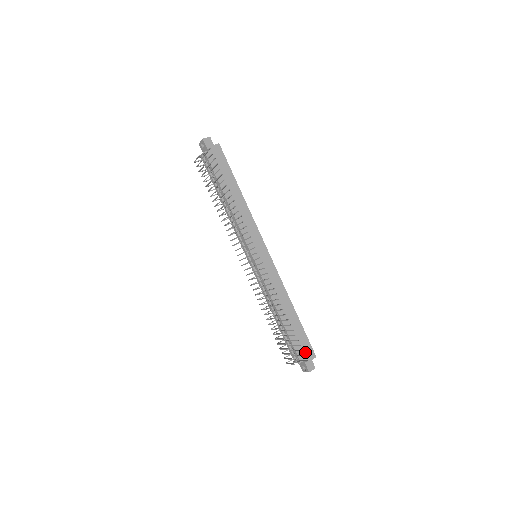
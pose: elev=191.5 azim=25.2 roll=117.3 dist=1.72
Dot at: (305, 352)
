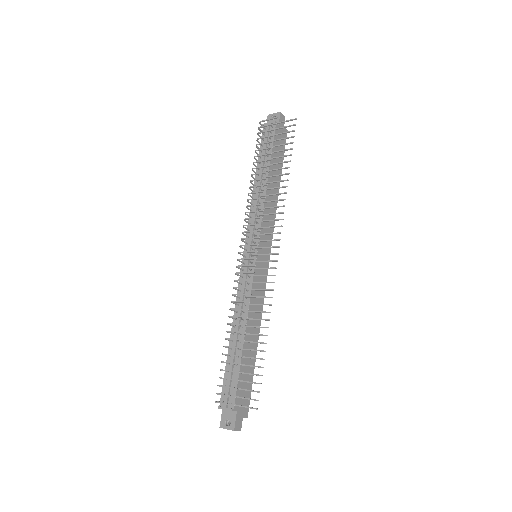
Dot at: (242, 402)
